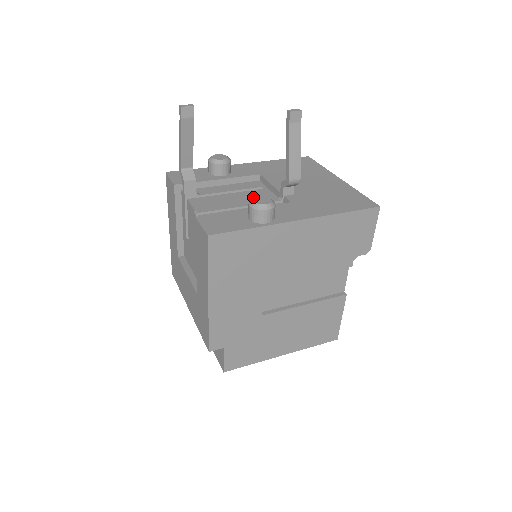
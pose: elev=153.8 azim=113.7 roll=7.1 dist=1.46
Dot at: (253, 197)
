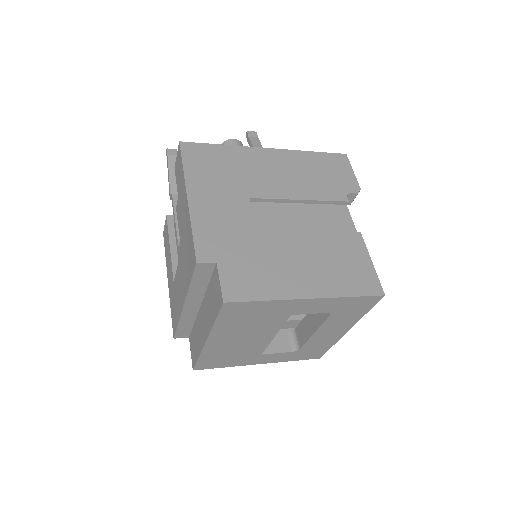
Dot at: occluded
